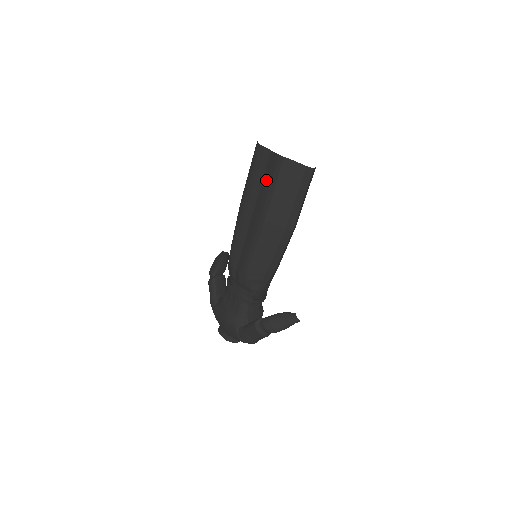
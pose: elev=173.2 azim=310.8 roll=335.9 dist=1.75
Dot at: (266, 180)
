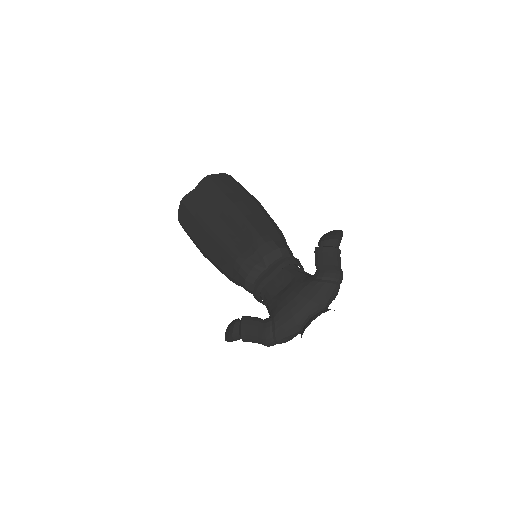
Dot at: (208, 195)
